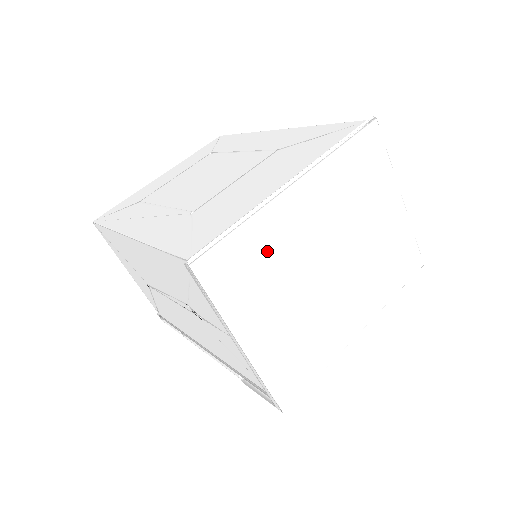
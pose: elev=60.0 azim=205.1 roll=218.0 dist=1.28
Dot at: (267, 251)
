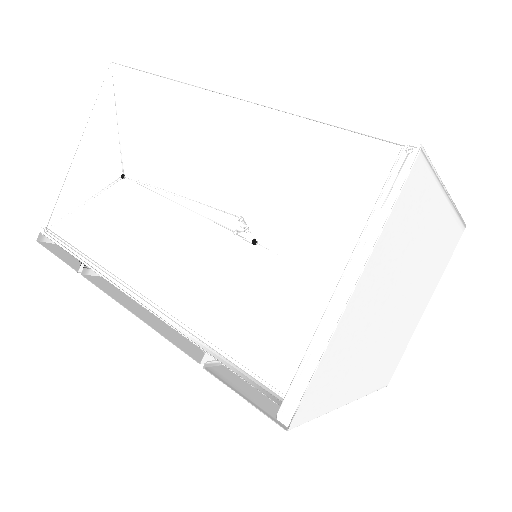
Dot at: (416, 228)
